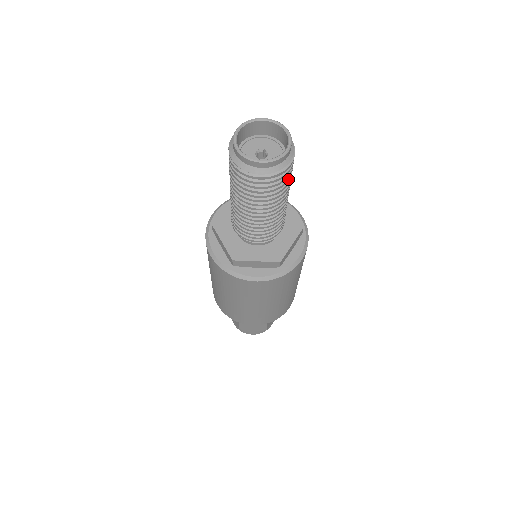
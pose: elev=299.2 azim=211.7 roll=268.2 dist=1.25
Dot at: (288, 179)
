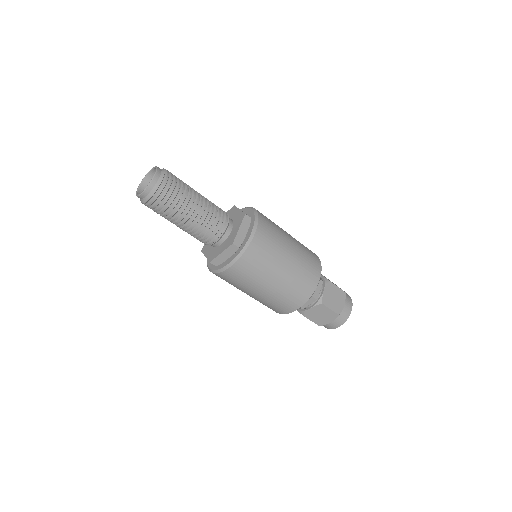
Dot at: (178, 178)
